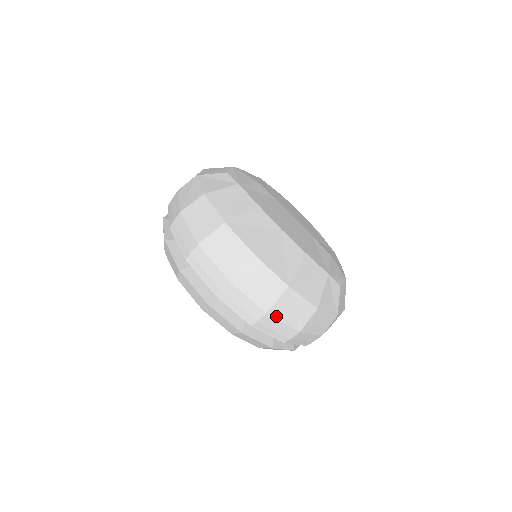
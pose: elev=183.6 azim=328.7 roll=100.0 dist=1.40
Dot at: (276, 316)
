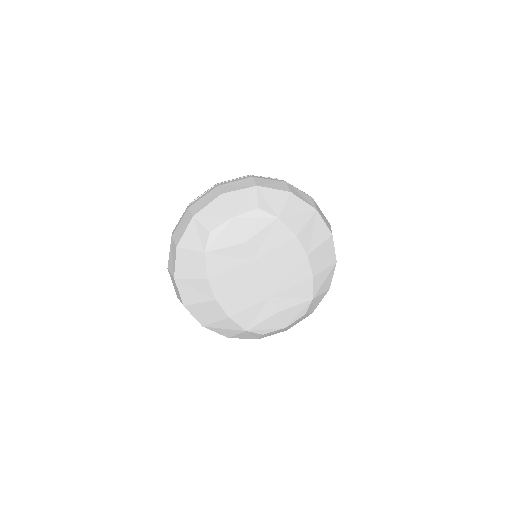
Dot at: occluded
